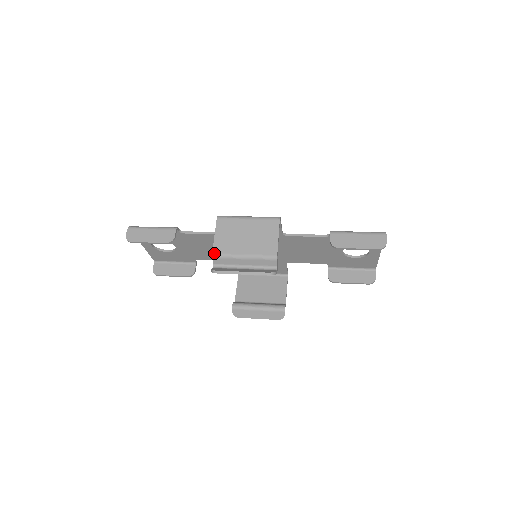
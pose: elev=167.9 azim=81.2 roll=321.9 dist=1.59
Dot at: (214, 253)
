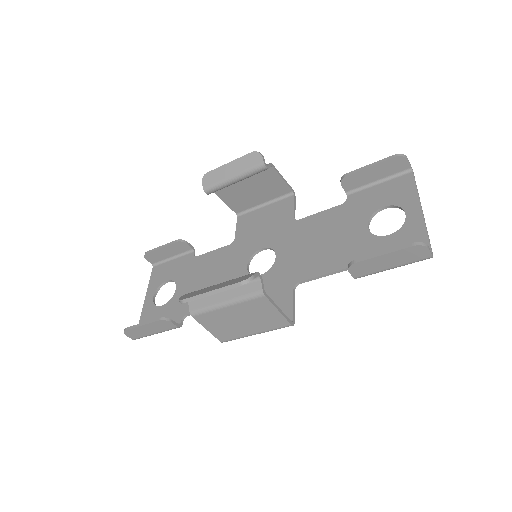
Dot at: occluded
